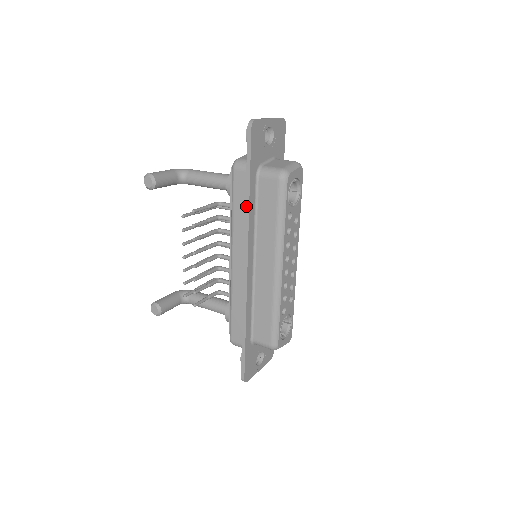
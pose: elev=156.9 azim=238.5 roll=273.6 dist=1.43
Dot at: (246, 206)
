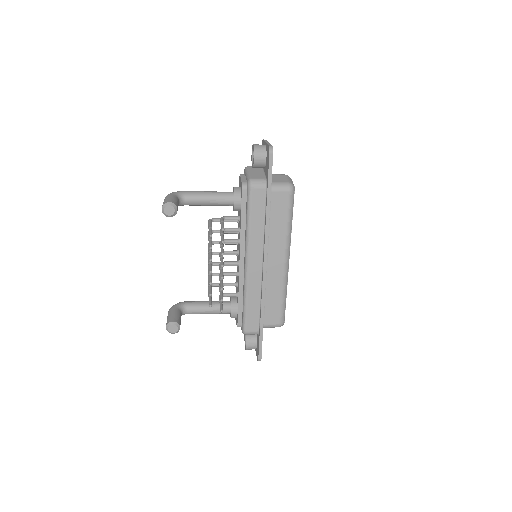
Dot at: (267, 217)
